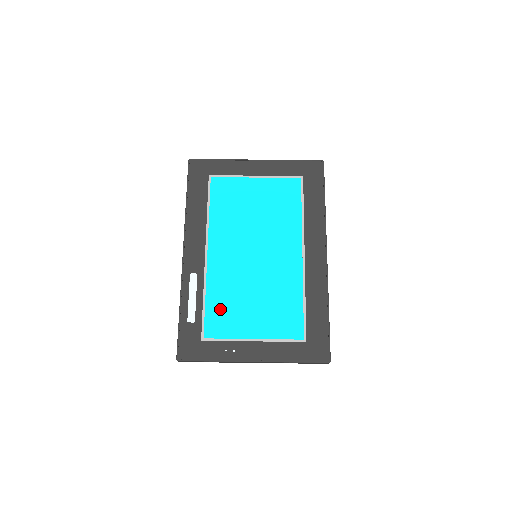
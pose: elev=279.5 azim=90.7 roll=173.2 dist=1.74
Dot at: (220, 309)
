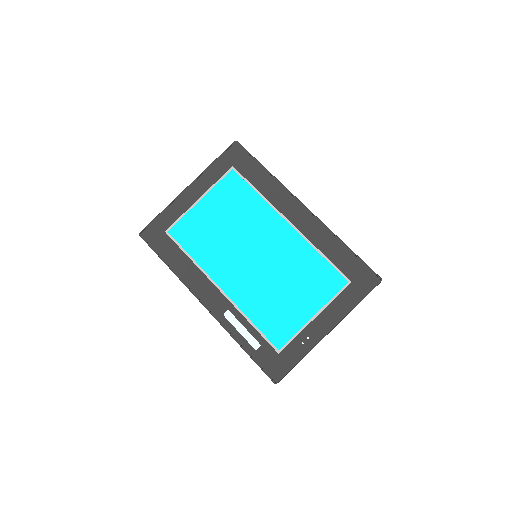
Dot at: (269, 319)
